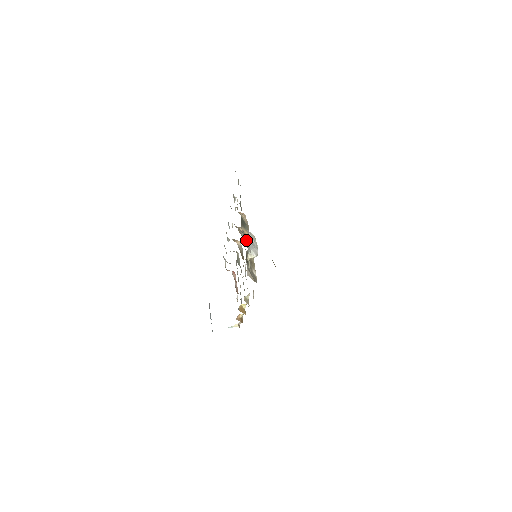
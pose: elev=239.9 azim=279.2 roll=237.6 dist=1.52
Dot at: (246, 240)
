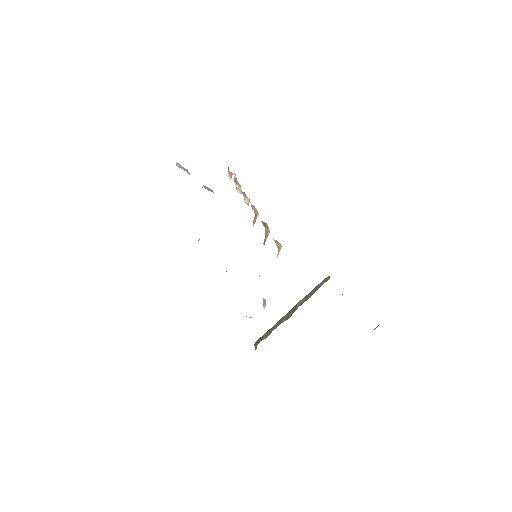
Dot at: occluded
